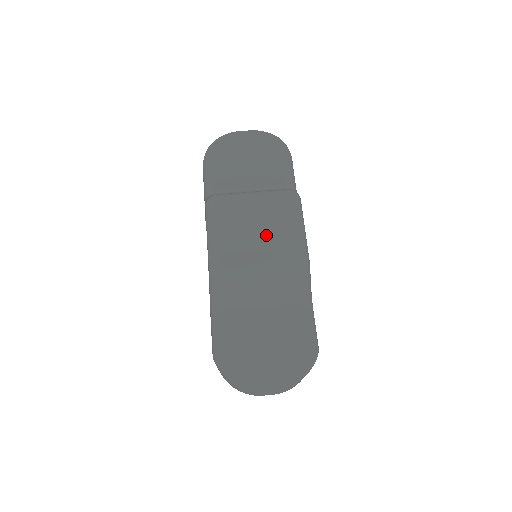
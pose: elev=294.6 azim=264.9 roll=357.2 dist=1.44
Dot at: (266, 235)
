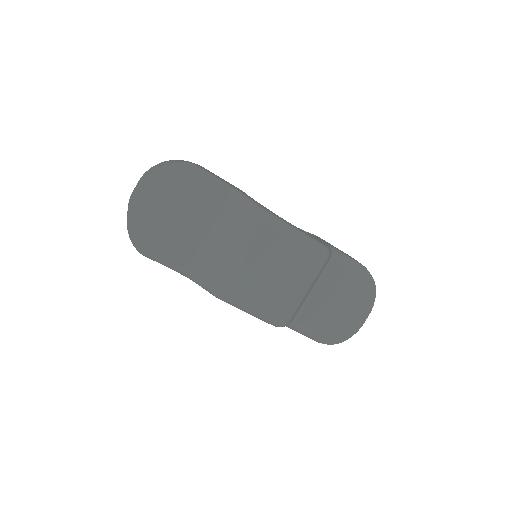
Dot at: (286, 270)
